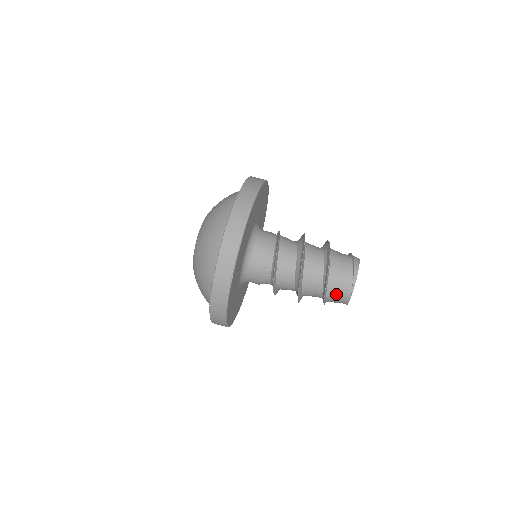
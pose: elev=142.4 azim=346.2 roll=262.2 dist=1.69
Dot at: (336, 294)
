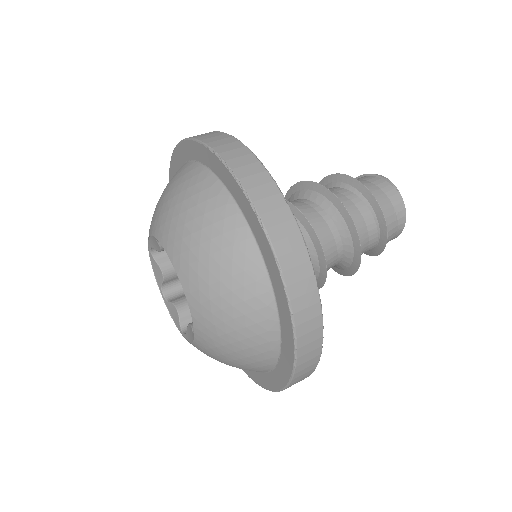
Dot at: (386, 204)
